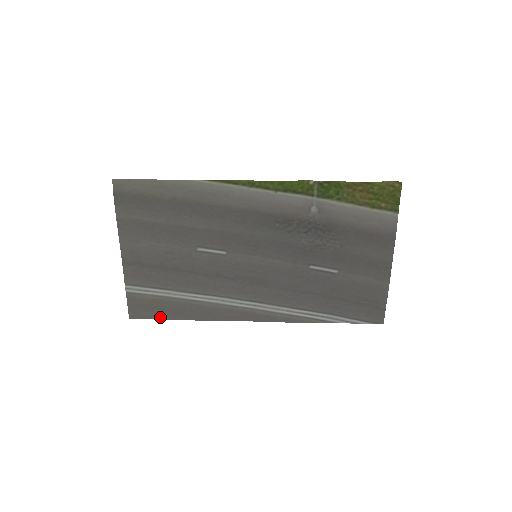
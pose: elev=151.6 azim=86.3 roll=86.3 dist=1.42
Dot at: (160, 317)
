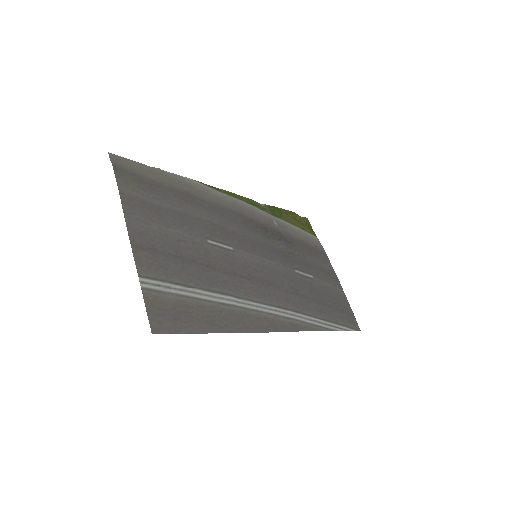
Dot at: (191, 330)
